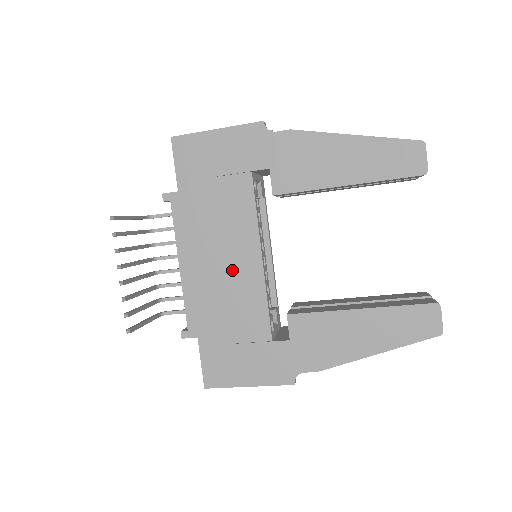
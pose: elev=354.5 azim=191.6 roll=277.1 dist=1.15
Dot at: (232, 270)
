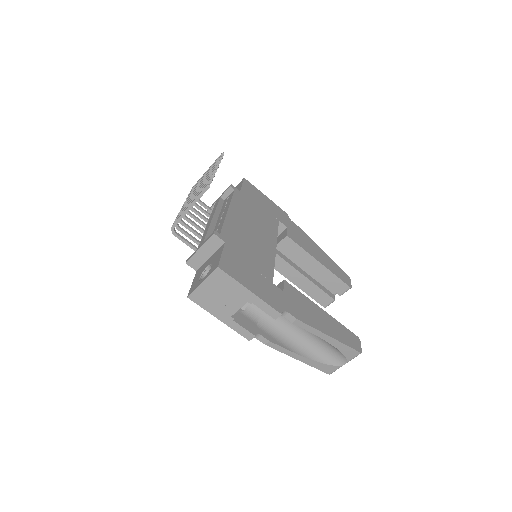
Dot at: (258, 238)
